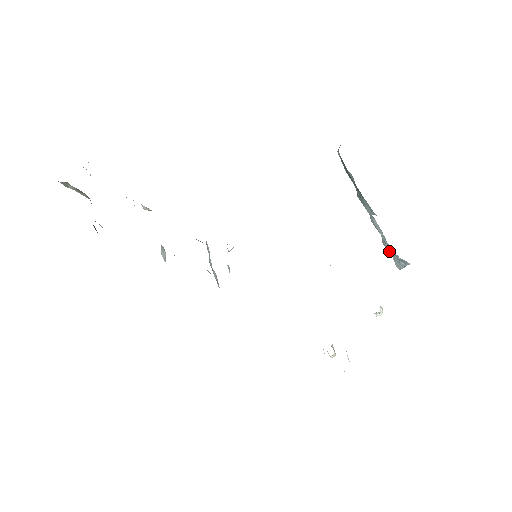
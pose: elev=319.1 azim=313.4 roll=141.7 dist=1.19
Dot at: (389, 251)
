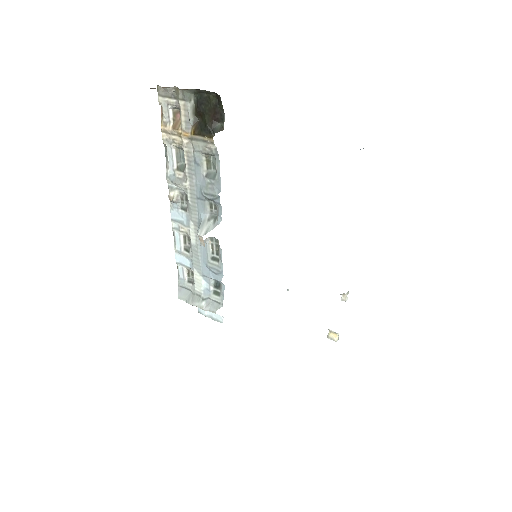
Dot at: occluded
